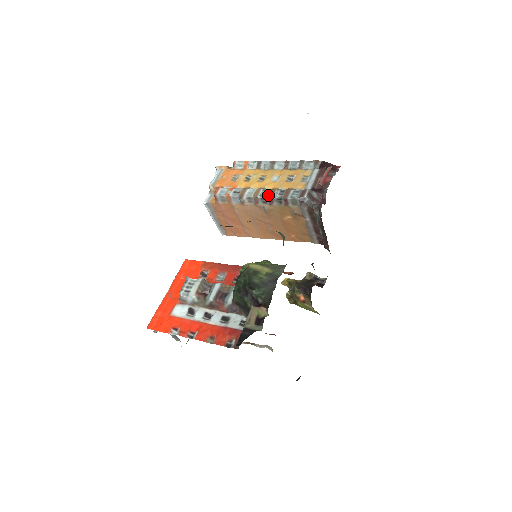
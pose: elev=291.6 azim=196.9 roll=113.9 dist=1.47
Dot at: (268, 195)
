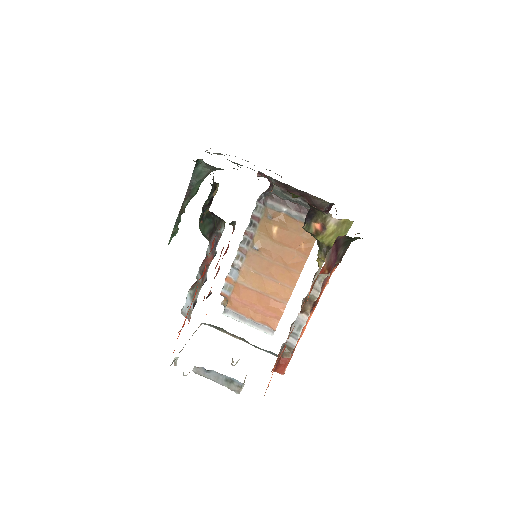
Dot at: occluded
